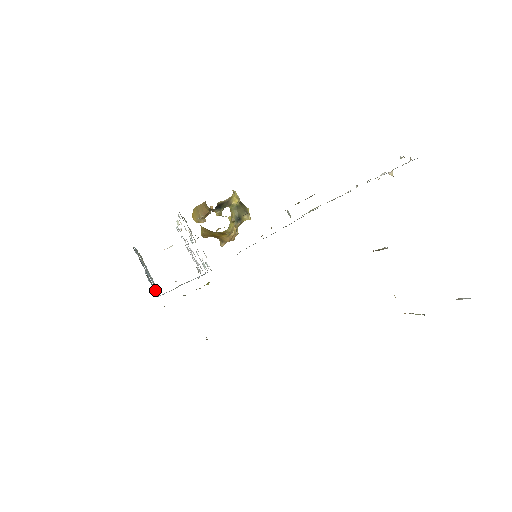
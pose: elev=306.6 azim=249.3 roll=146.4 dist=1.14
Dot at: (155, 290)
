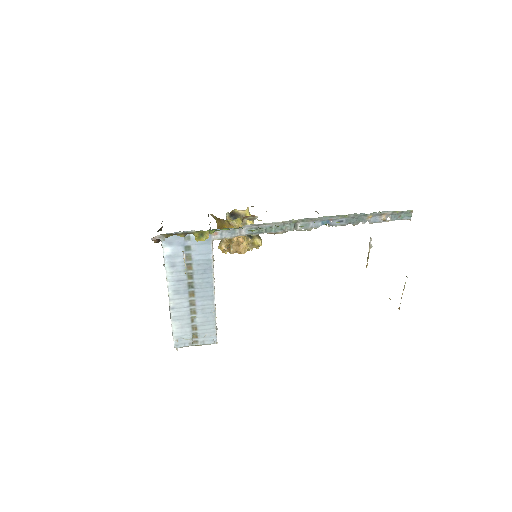
Dot at: occluded
